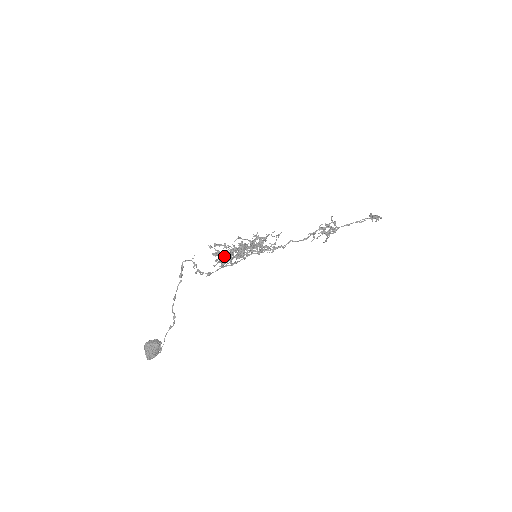
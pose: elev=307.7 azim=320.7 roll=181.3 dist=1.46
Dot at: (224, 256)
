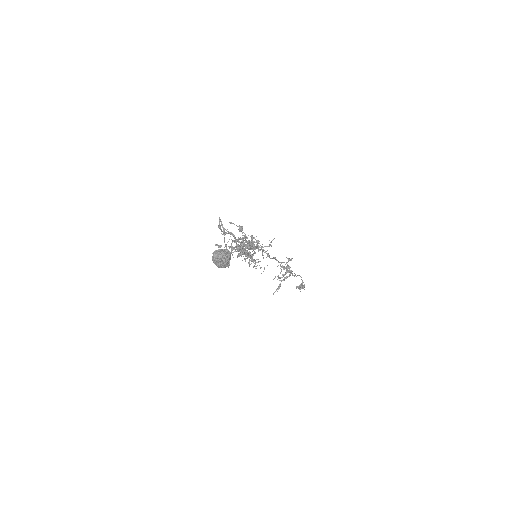
Dot at: occluded
